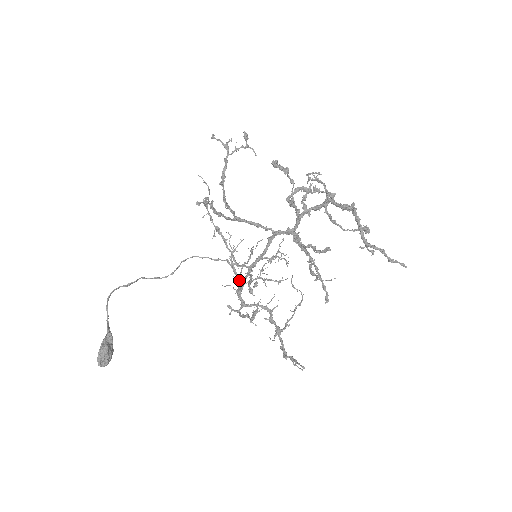
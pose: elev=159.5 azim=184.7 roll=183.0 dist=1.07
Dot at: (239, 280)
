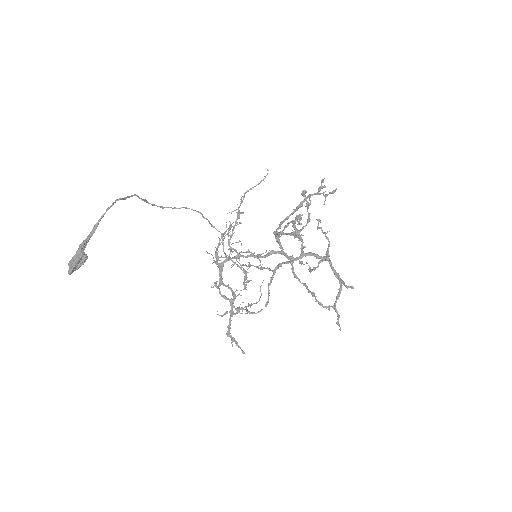
Dot at: occluded
